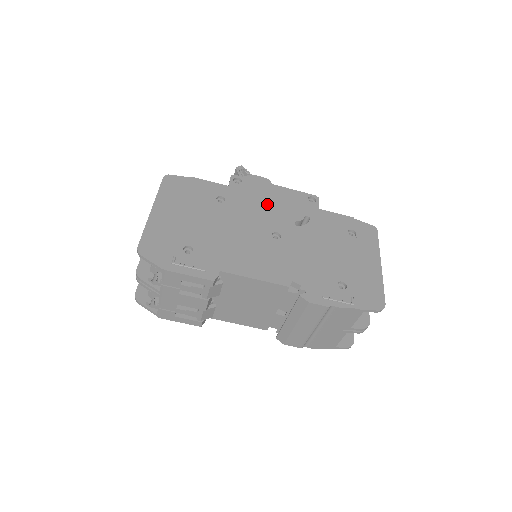
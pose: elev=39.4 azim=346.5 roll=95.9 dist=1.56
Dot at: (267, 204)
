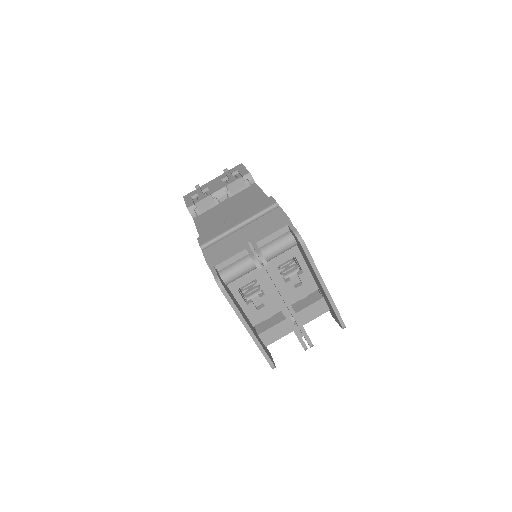
Dot at: occluded
